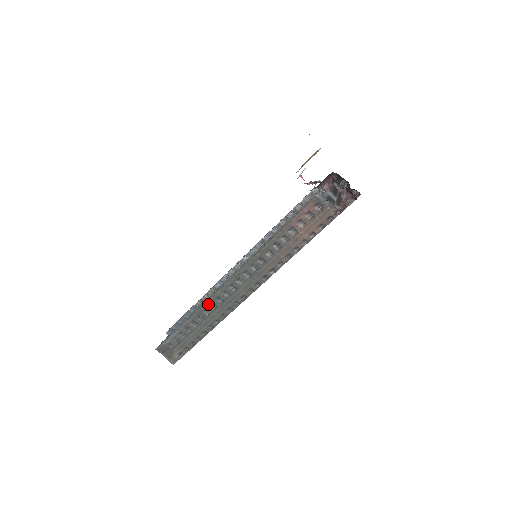
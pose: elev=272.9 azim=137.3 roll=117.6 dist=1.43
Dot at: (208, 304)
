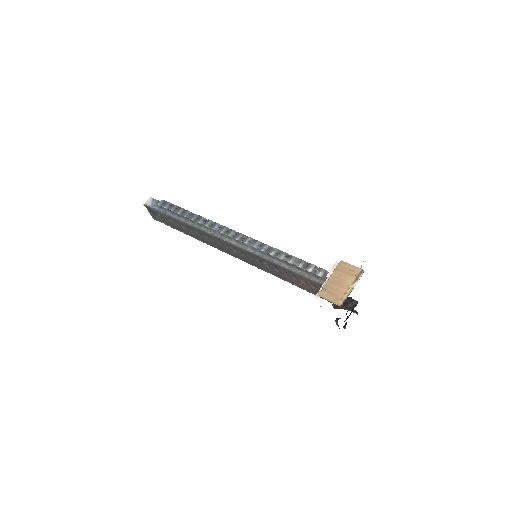
Dot at: (200, 232)
